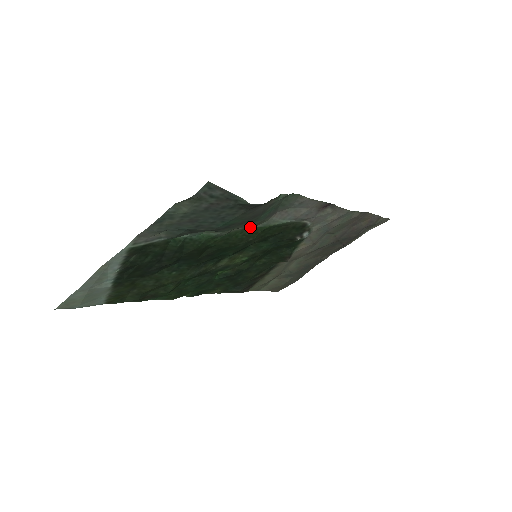
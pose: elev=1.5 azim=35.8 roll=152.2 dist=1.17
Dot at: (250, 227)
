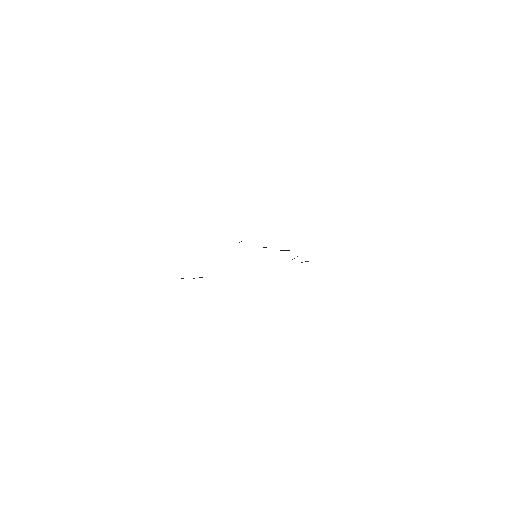
Dot at: occluded
